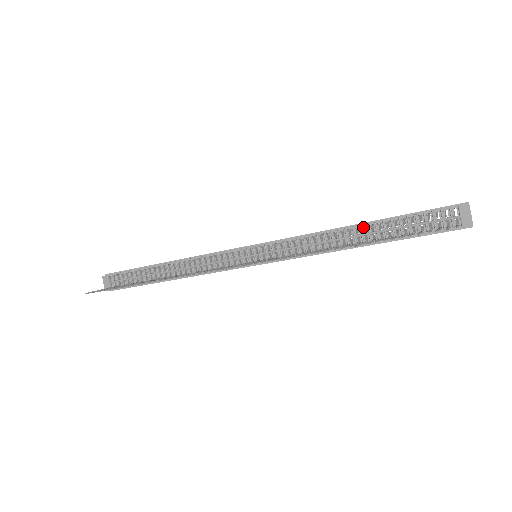
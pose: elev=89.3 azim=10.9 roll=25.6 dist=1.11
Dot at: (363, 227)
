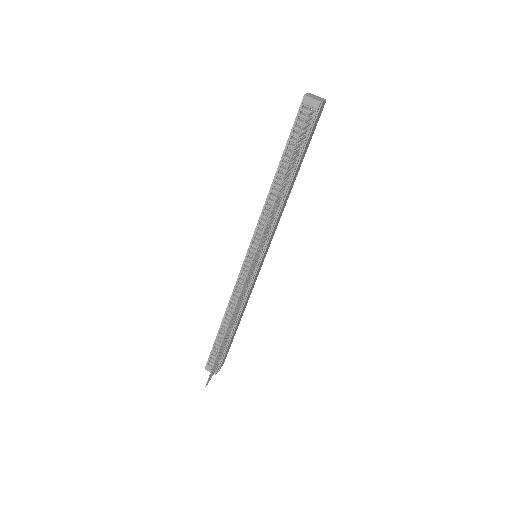
Dot at: (279, 173)
